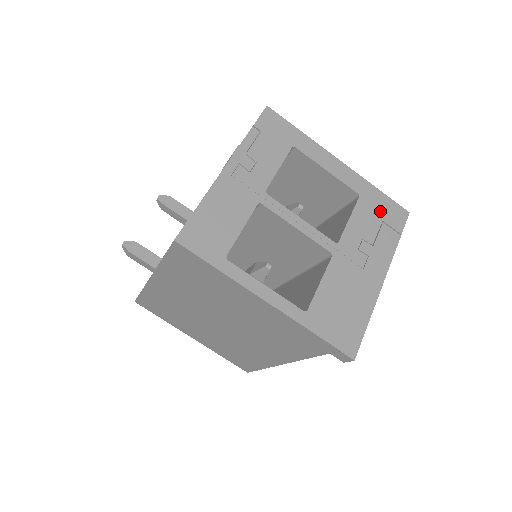
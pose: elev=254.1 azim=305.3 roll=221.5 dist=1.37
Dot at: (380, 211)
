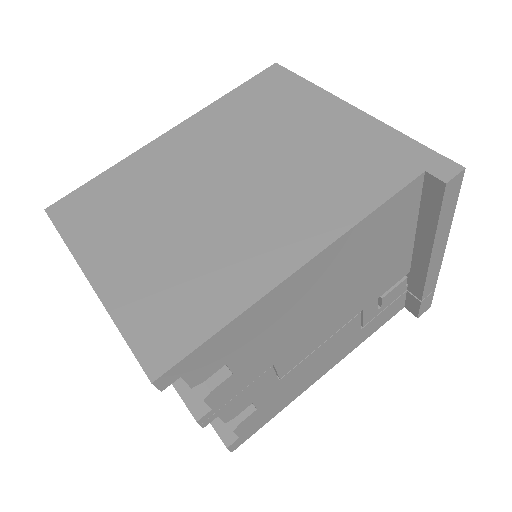
Dot at: occluded
